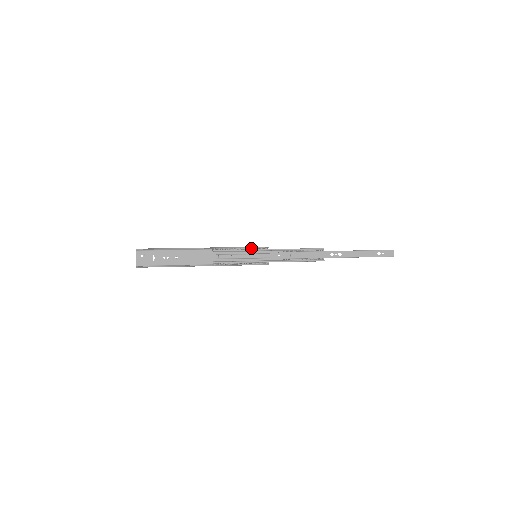
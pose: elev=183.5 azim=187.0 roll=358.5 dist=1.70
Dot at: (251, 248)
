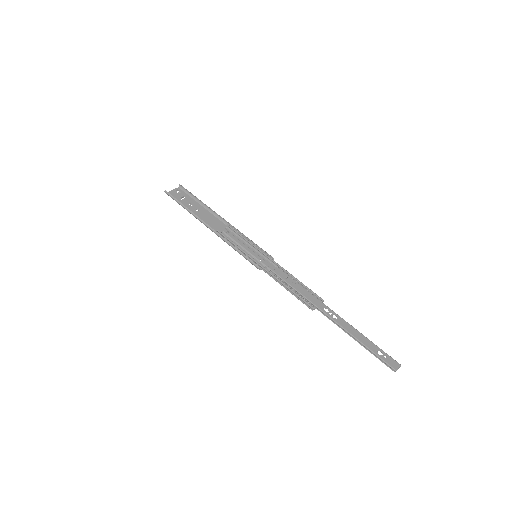
Dot at: (259, 247)
